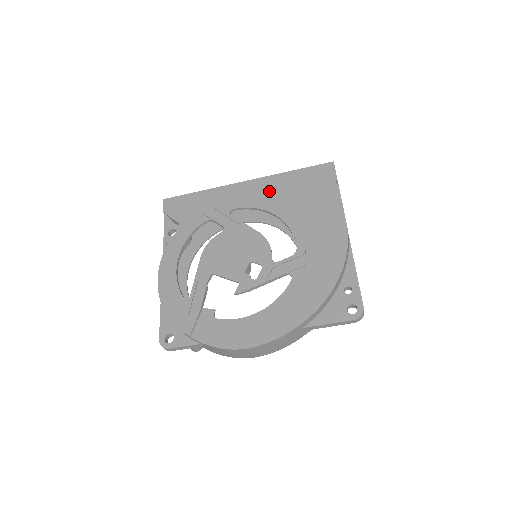
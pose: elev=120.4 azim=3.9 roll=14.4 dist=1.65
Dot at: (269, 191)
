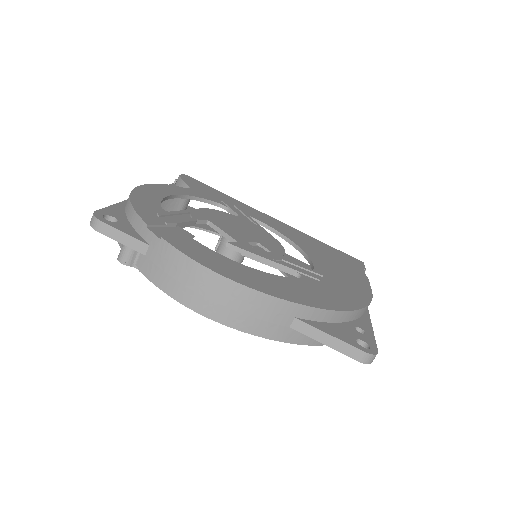
Dot at: (295, 234)
